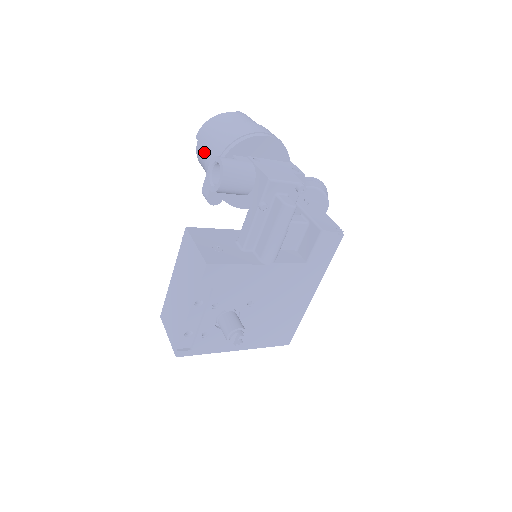
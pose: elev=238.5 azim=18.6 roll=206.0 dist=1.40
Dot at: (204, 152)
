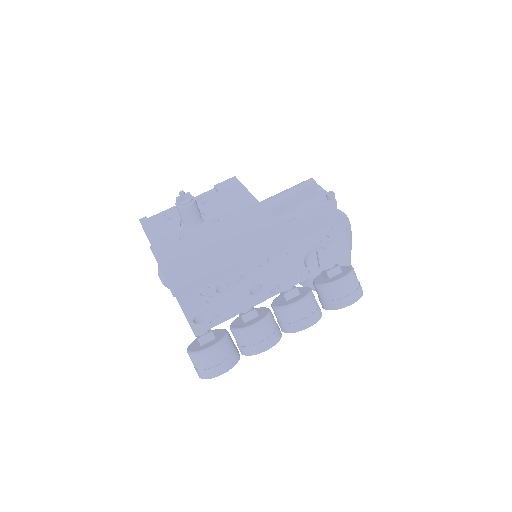
Dot at: occluded
